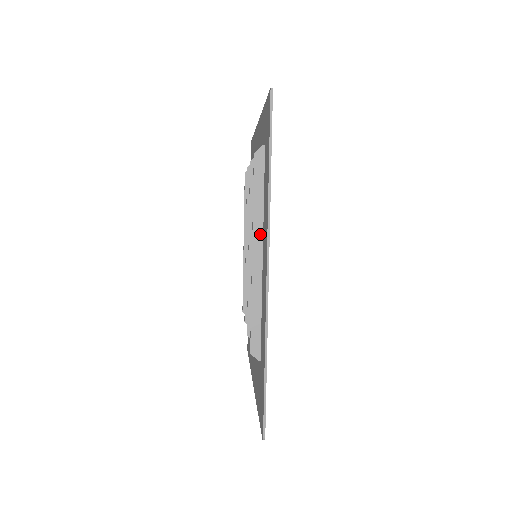
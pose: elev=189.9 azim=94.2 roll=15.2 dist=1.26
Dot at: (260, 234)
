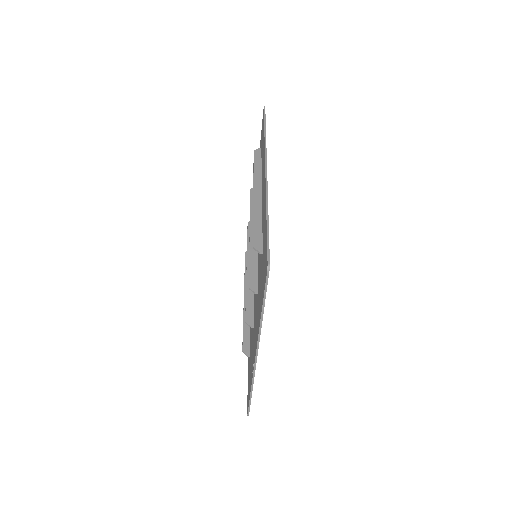
Dot at: (259, 183)
